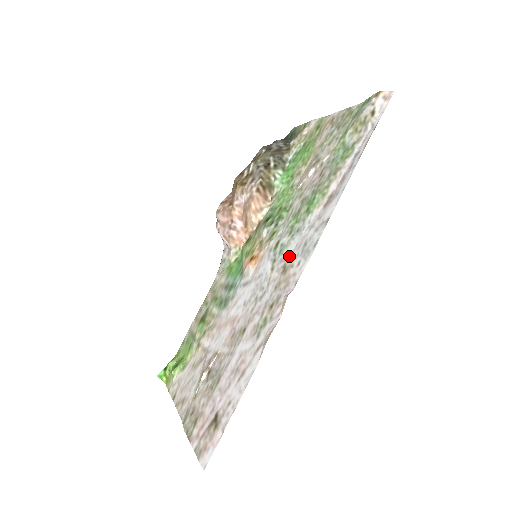
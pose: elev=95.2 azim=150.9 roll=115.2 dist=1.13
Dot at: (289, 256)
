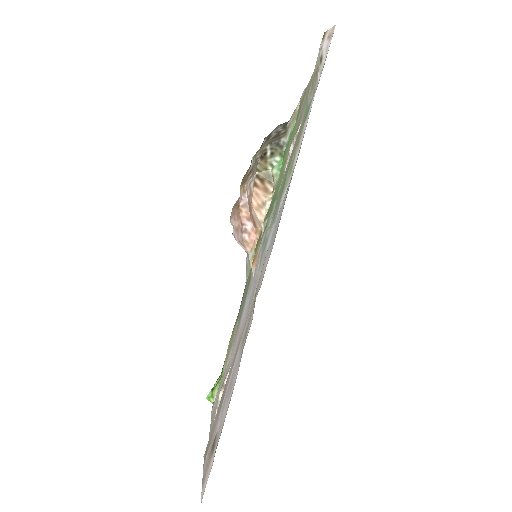
Dot at: (267, 249)
